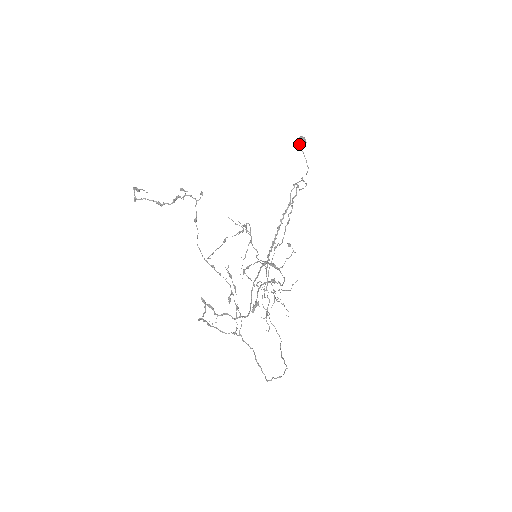
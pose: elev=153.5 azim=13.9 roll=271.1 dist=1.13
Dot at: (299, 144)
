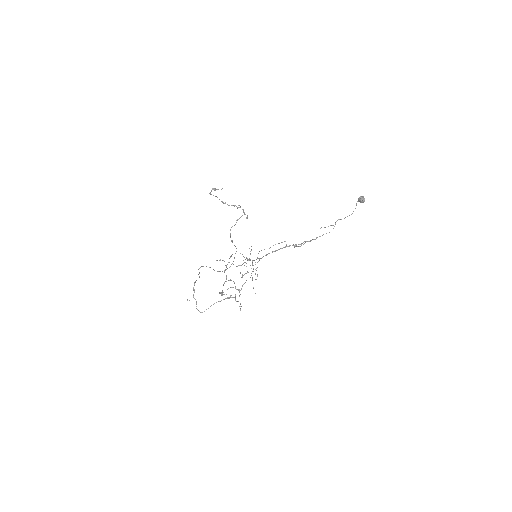
Dot at: (358, 200)
